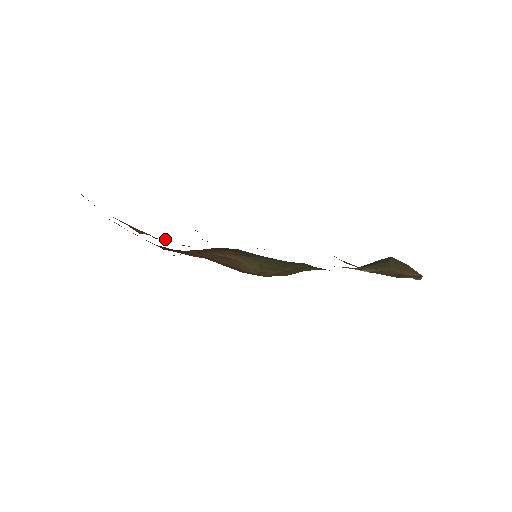
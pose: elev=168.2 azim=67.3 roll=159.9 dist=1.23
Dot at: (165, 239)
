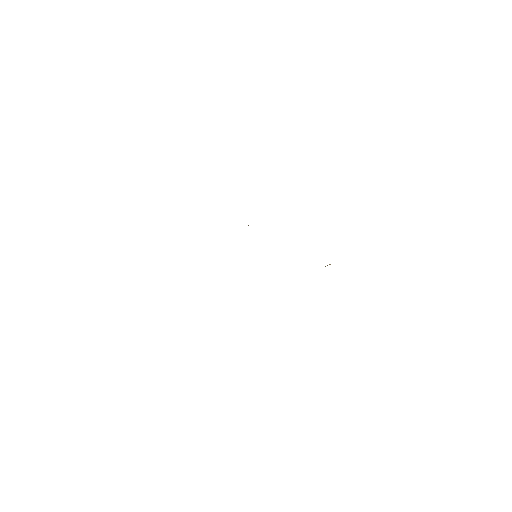
Dot at: occluded
